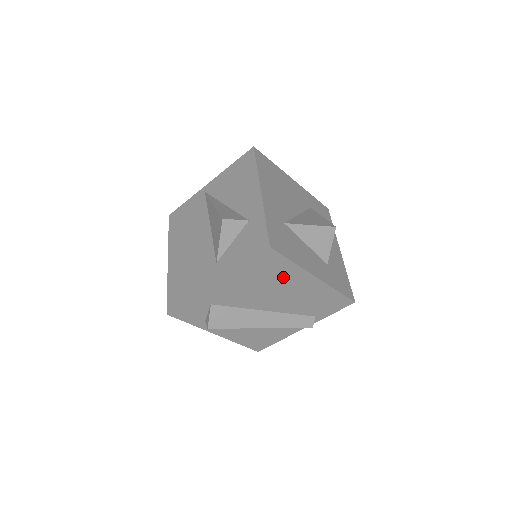
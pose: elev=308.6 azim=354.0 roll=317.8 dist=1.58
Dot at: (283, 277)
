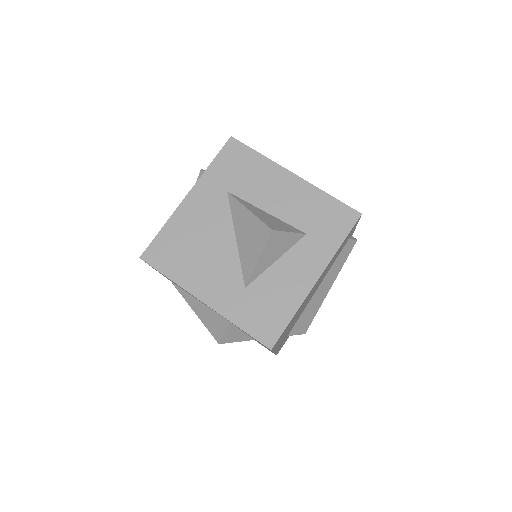
Dot at: (300, 309)
